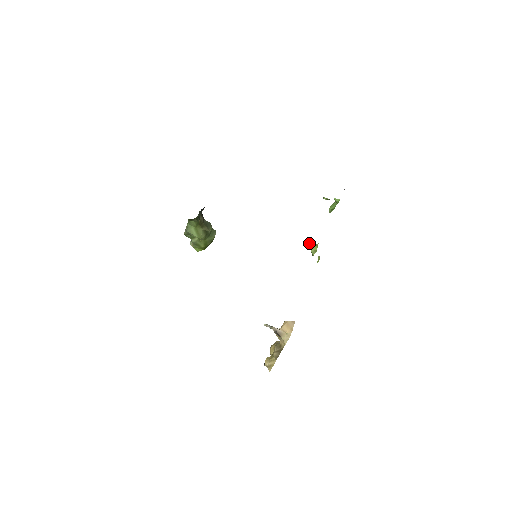
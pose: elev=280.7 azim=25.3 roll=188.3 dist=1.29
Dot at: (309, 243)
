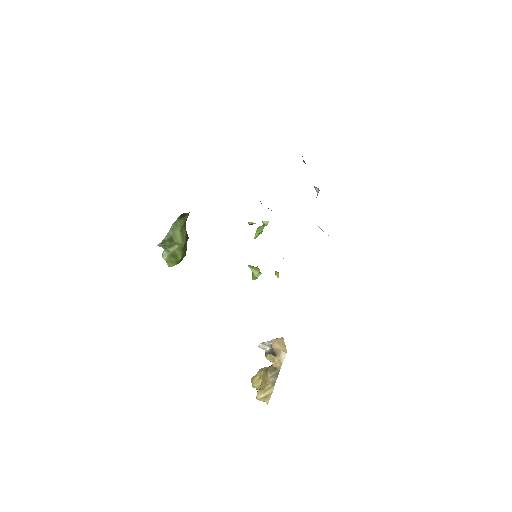
Dot at: (250, 266)
